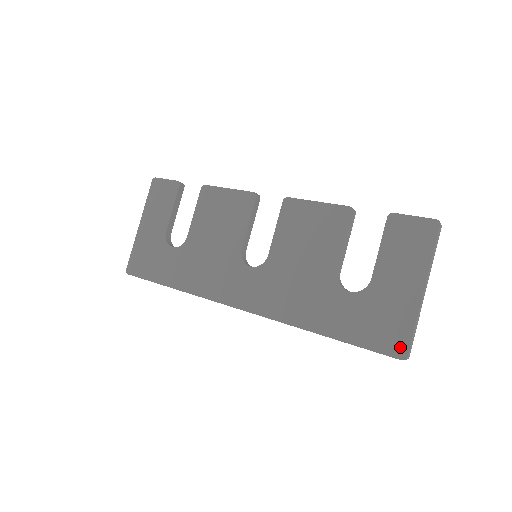
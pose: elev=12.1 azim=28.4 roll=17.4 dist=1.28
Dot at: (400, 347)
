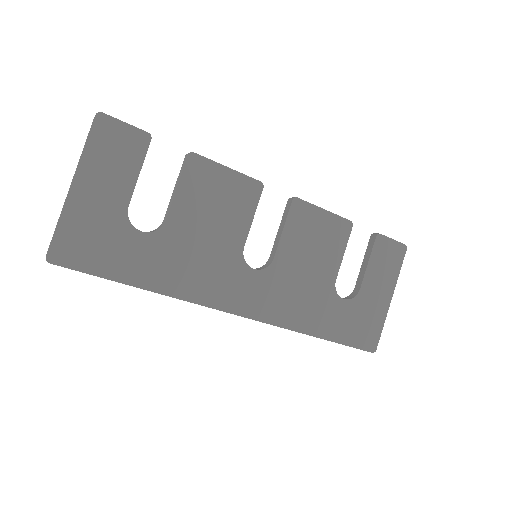
Dot at: (373, 343)
